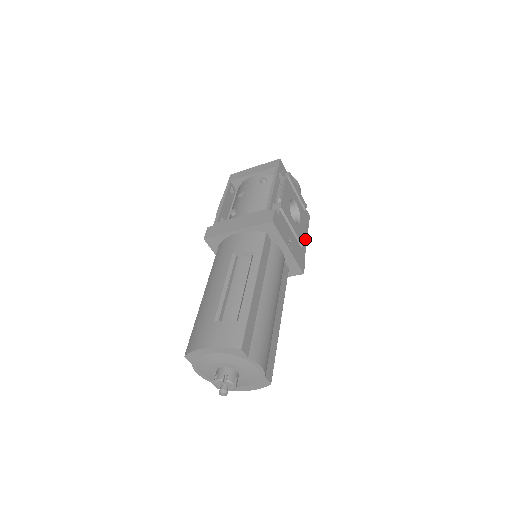
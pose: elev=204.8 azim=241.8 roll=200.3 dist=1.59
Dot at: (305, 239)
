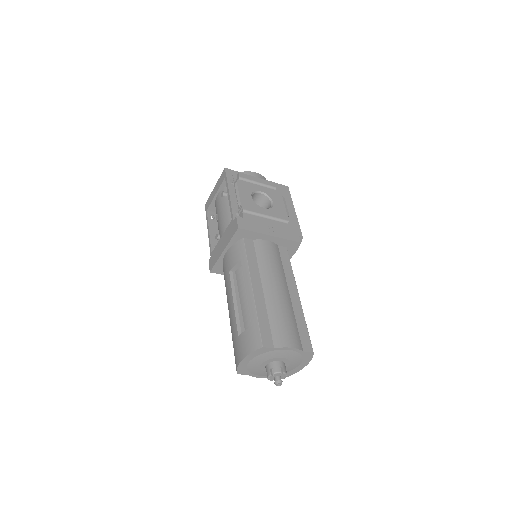
Dot at: (292, 210)
